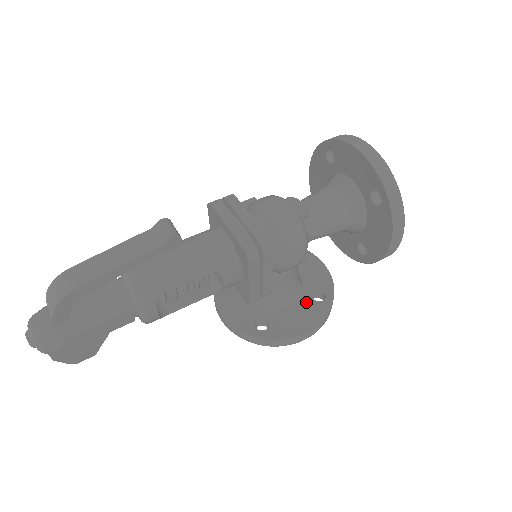
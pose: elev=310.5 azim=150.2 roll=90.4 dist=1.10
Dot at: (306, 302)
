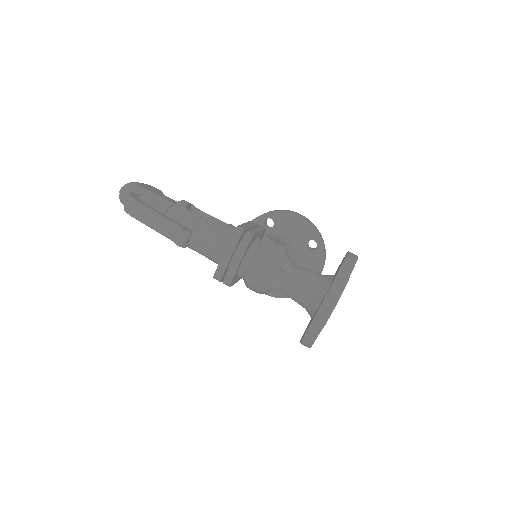
Dot at: occluded
